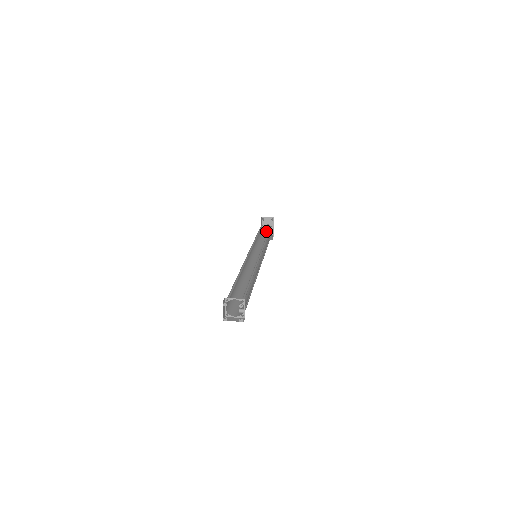
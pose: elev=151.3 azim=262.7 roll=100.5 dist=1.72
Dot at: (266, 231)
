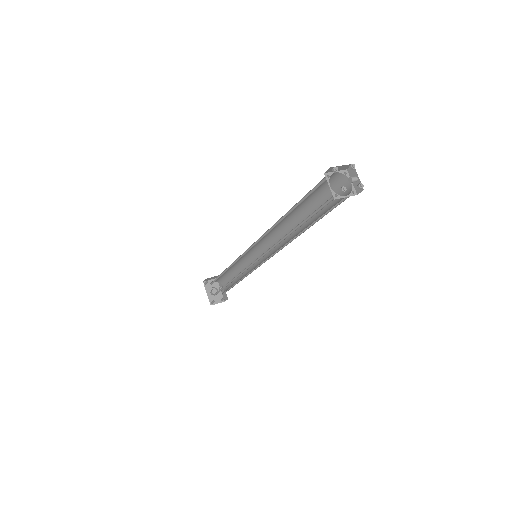
Dot at: (214, 297)
